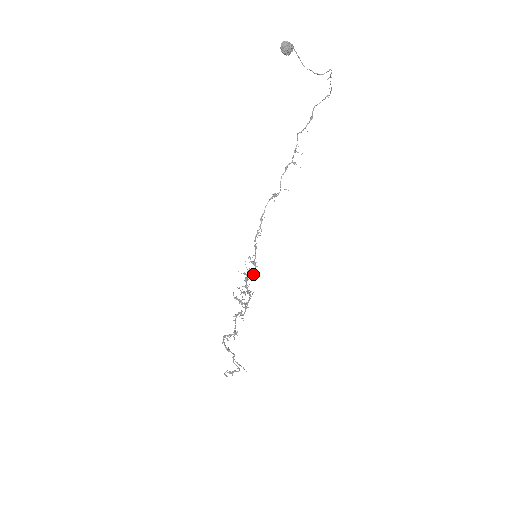
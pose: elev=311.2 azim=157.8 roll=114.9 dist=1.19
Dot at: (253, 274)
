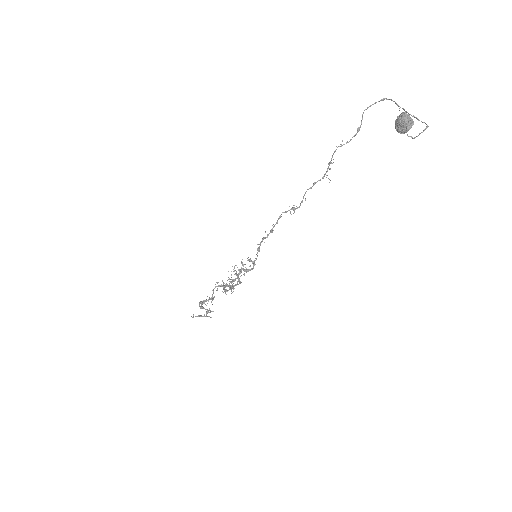
Dot at: (250, 270)
